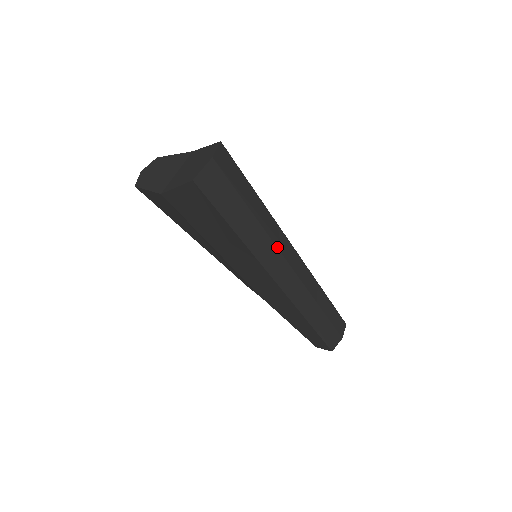
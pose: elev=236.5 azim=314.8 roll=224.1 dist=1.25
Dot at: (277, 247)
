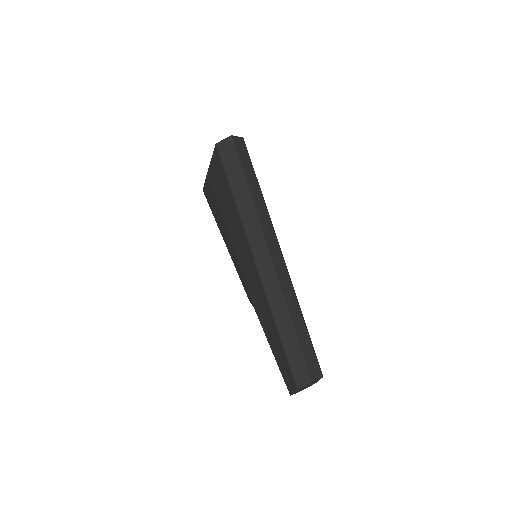
Dot at: (261, 226)
